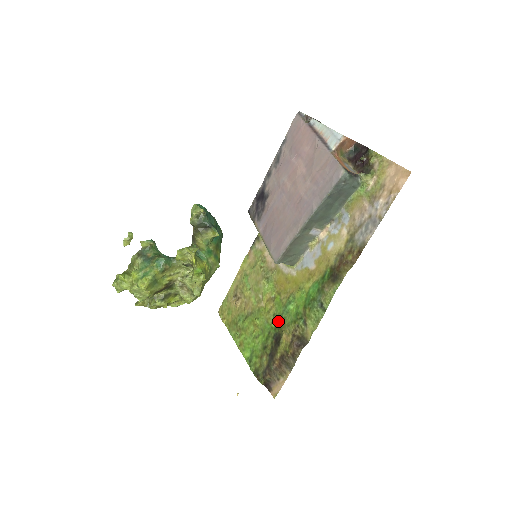
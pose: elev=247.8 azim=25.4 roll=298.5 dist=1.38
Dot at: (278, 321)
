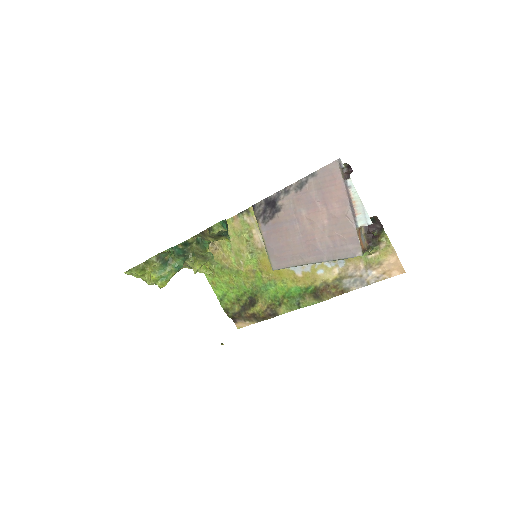
Dot at: (256, 290)
